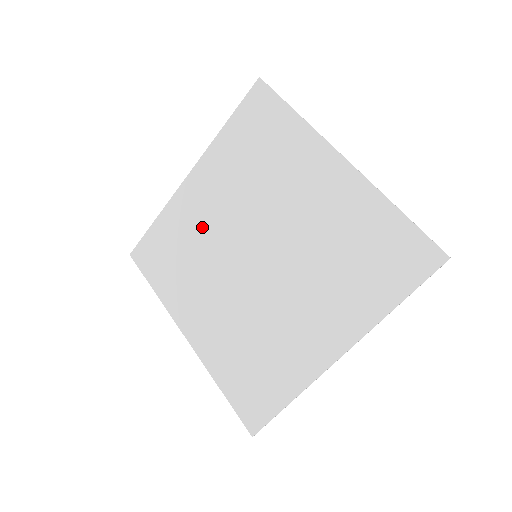
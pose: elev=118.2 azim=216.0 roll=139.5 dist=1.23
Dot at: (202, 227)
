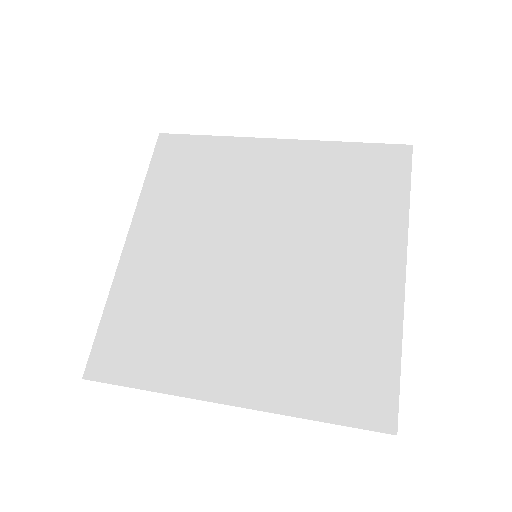
Dot at: (174, 275)
